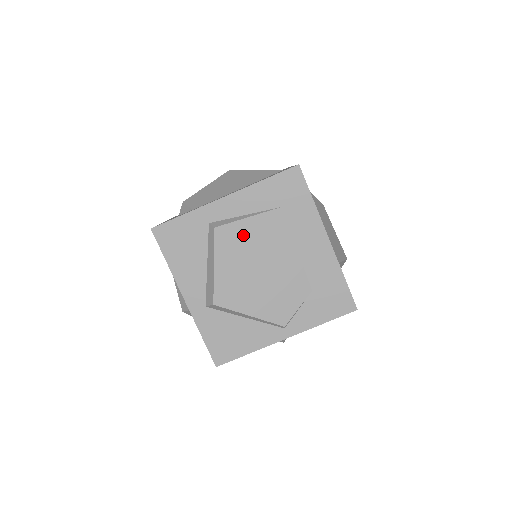
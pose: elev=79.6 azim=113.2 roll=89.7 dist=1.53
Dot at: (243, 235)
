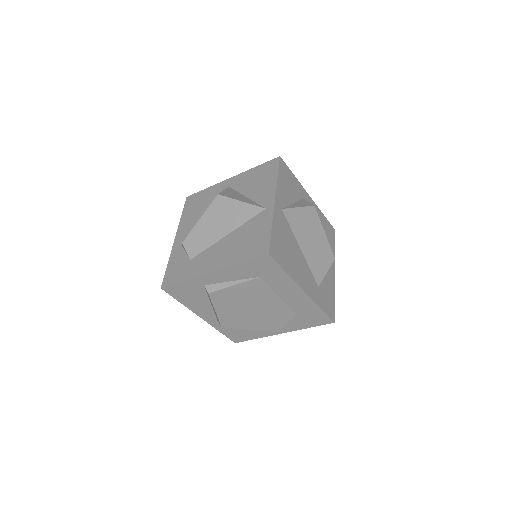
Dot at: (233, 294)
